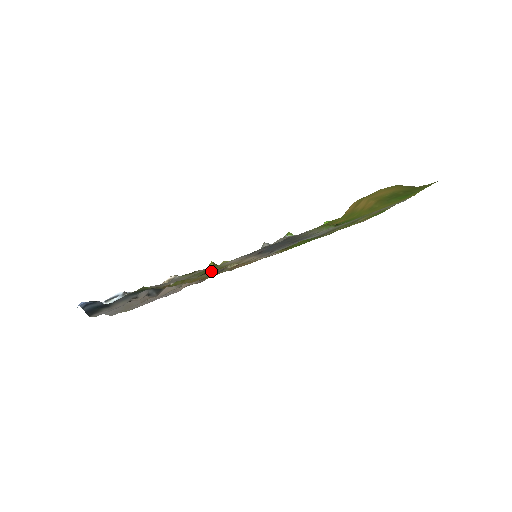
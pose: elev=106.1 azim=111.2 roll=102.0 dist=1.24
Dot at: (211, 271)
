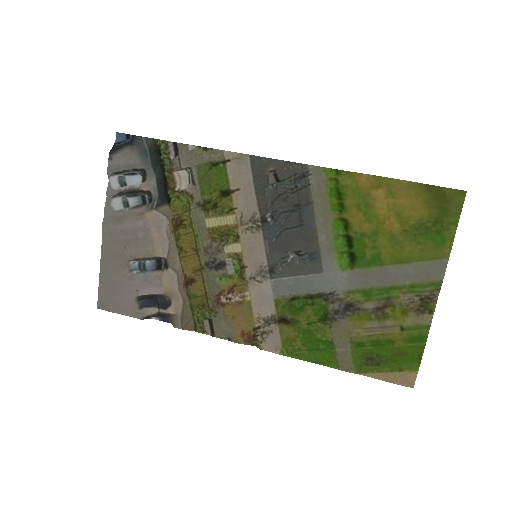
Dot at: (212, 208)
